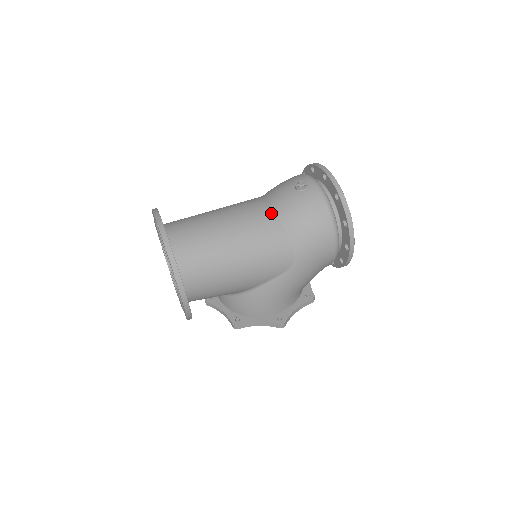
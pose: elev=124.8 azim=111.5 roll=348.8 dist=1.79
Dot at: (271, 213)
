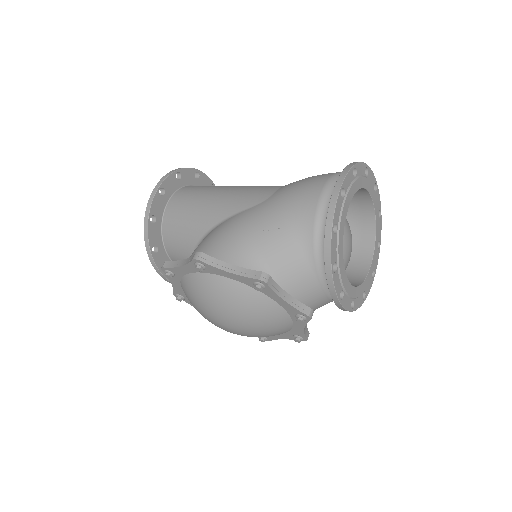
Dot at: occluded
